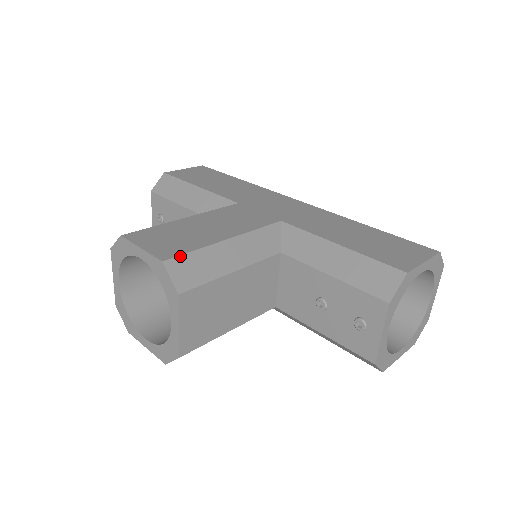
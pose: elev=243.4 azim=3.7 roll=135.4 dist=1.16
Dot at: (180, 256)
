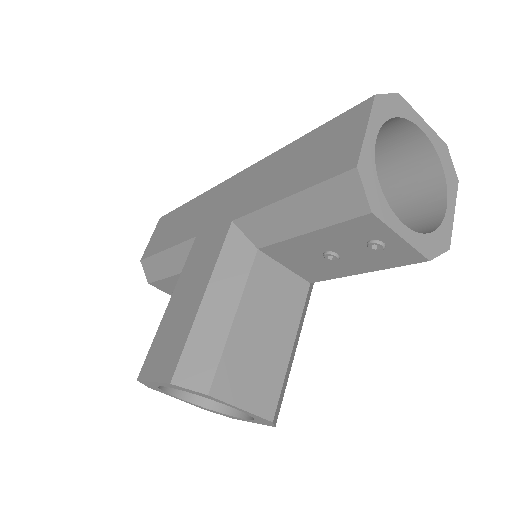
Dot at: (179, 361)
